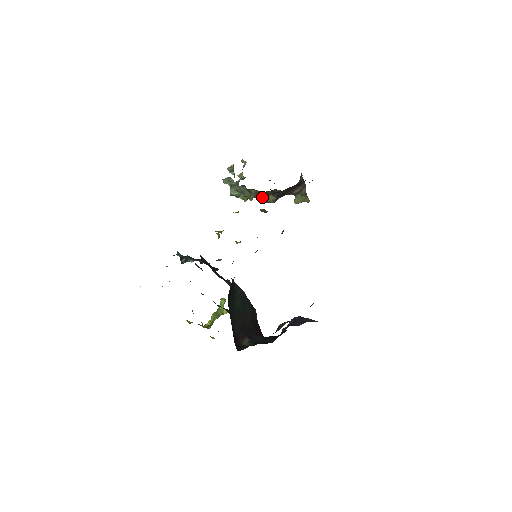
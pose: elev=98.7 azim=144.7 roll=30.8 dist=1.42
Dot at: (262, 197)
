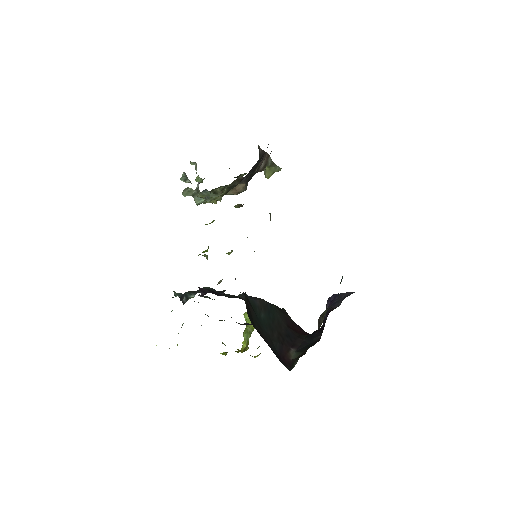
Dot at: (230, 191)
